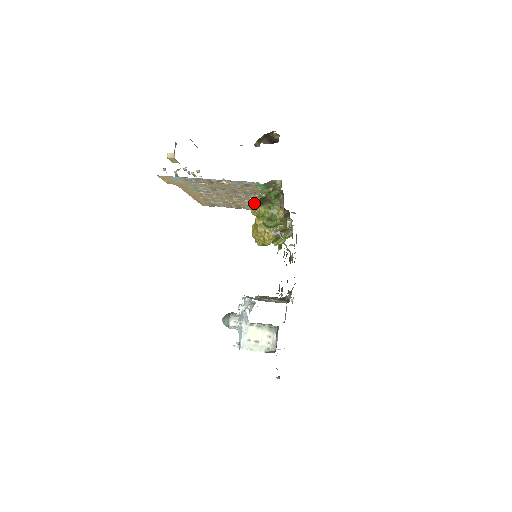
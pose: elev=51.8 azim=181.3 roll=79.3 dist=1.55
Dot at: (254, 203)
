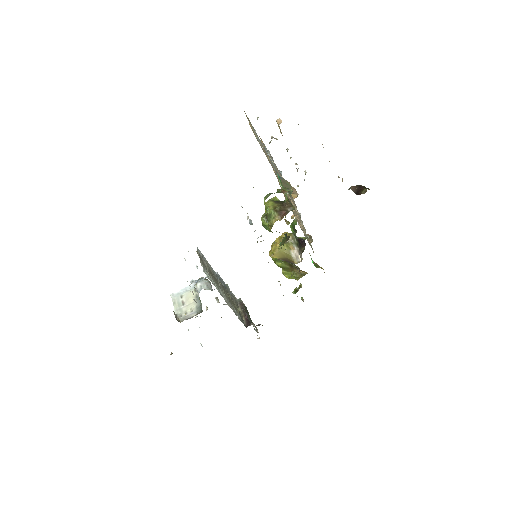
Dot at: (276, 199)
